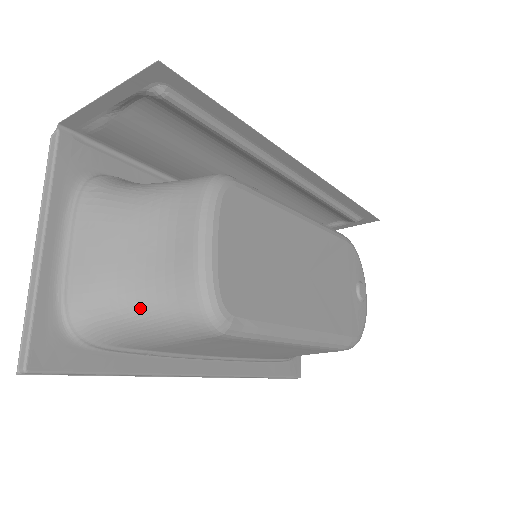
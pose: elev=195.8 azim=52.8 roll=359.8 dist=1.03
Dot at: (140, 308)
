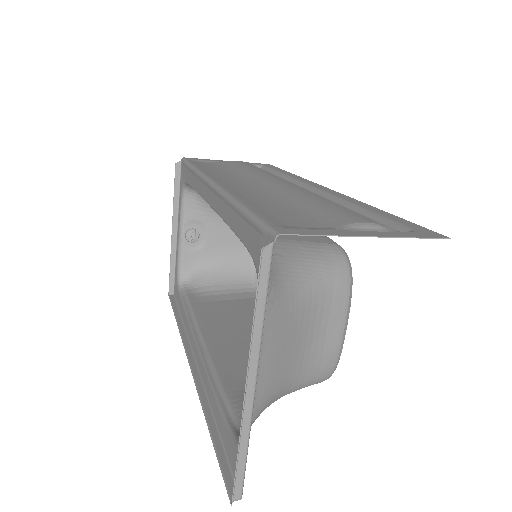
Dot at: (290, 391)
